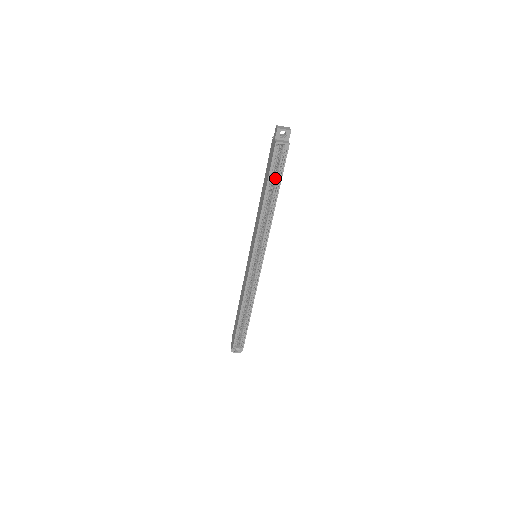
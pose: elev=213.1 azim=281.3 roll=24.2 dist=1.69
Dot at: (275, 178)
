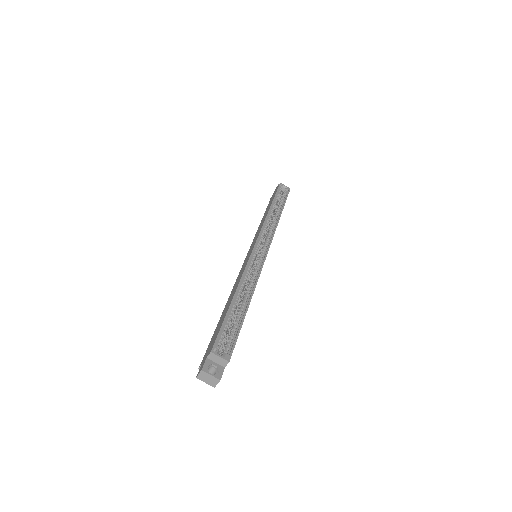
Dot at: (279, 203)
